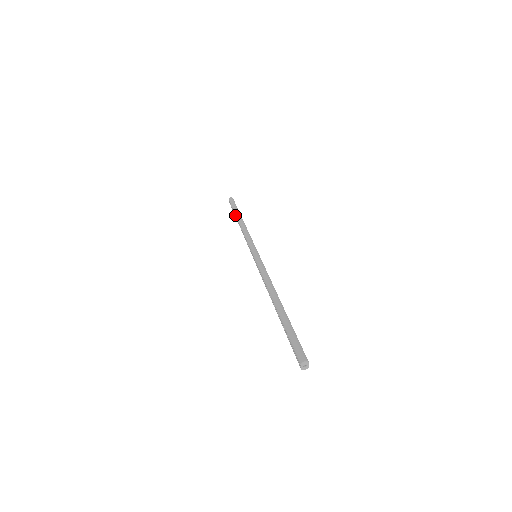
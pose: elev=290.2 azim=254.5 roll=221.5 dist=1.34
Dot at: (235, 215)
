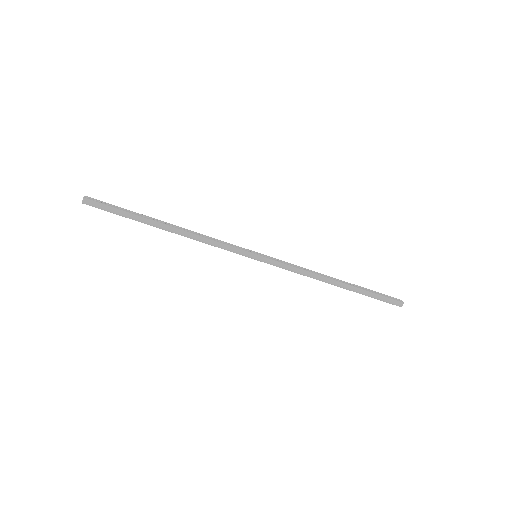
Dot at: occluded
